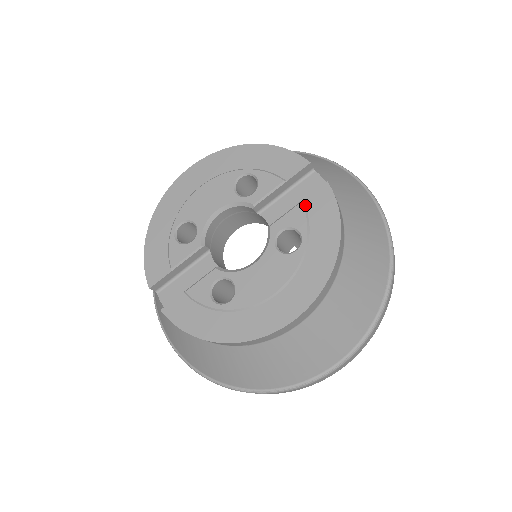
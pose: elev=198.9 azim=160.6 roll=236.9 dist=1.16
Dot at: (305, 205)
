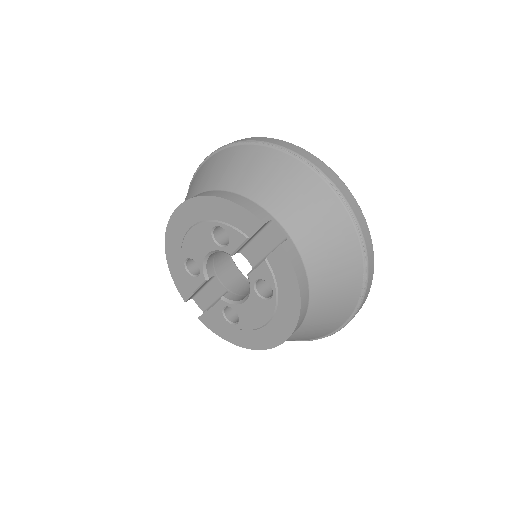
Dot at: (269, 262)
